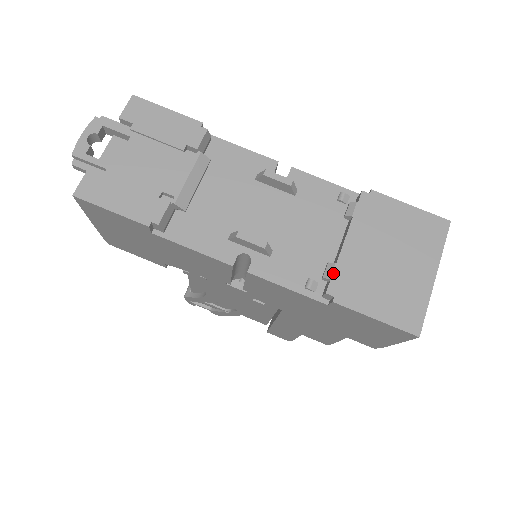
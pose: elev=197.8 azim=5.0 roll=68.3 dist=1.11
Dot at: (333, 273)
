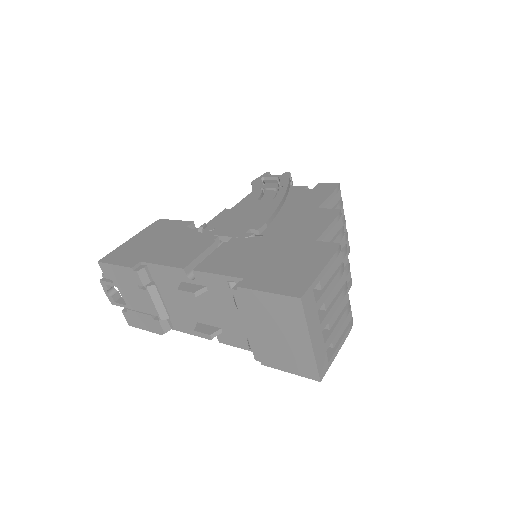
Dot at: (251, 348)
